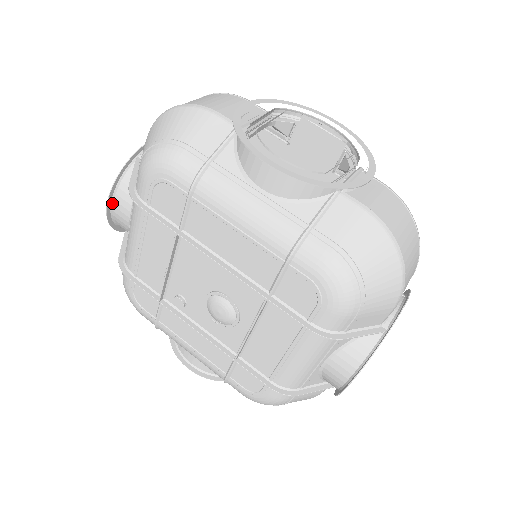
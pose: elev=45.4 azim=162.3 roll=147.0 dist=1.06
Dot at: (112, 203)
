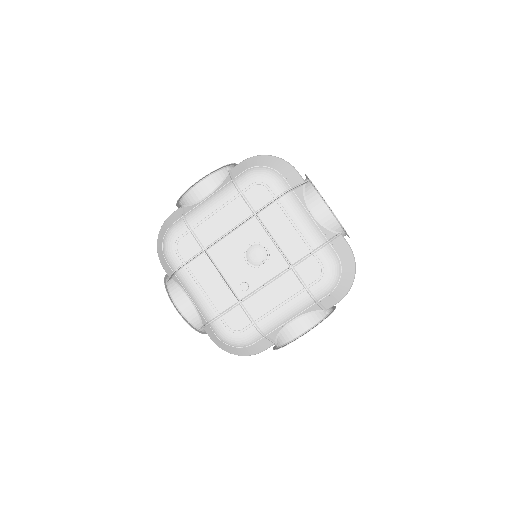
Dot at: (176, 307)
